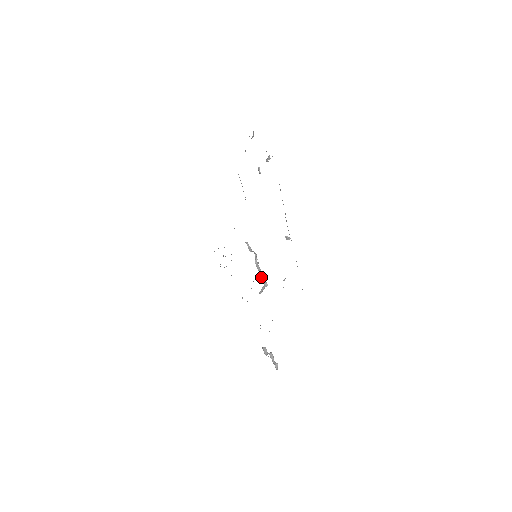
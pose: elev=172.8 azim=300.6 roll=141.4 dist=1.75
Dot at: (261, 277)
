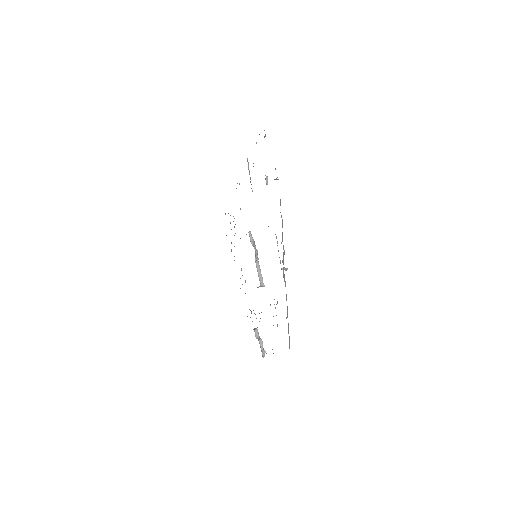
Dot at: (259, 277)
